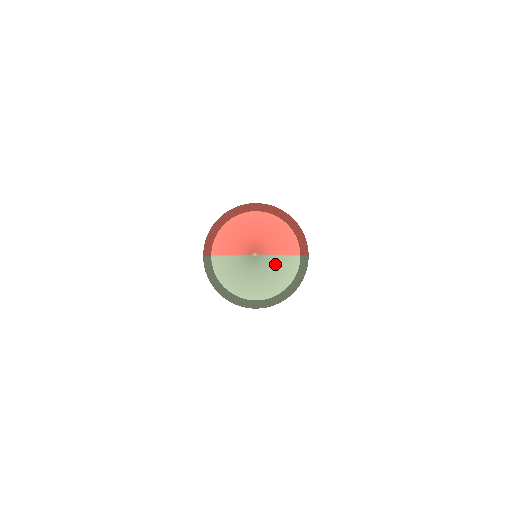
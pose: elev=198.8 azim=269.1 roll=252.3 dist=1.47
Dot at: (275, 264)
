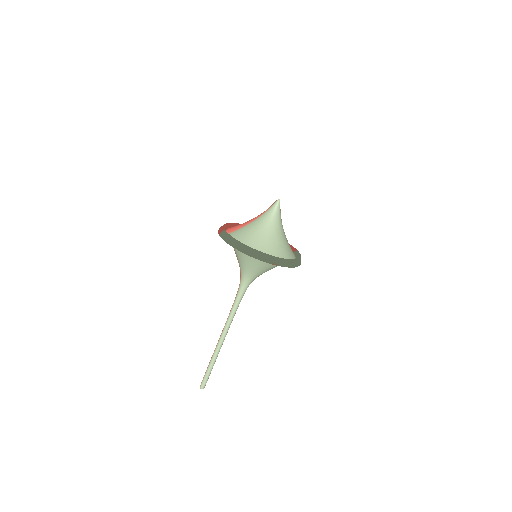
Dot at: (284, 233)
